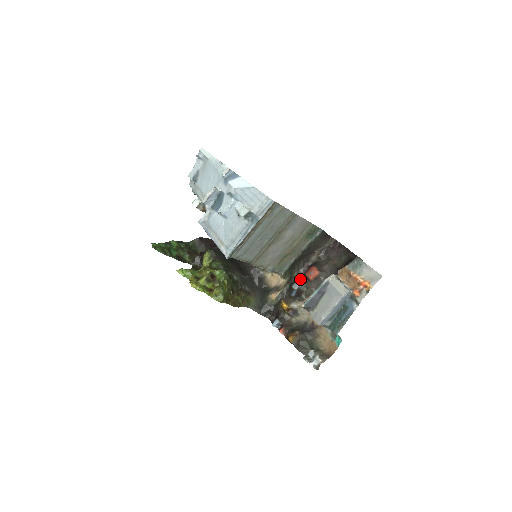
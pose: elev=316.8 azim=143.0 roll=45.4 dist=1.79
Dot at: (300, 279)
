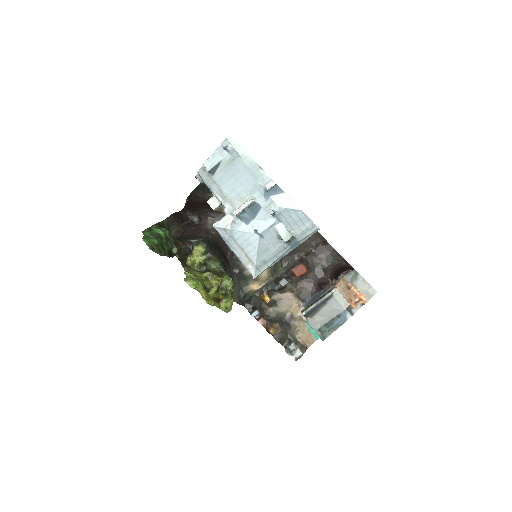
Dot at: (286, 274)
